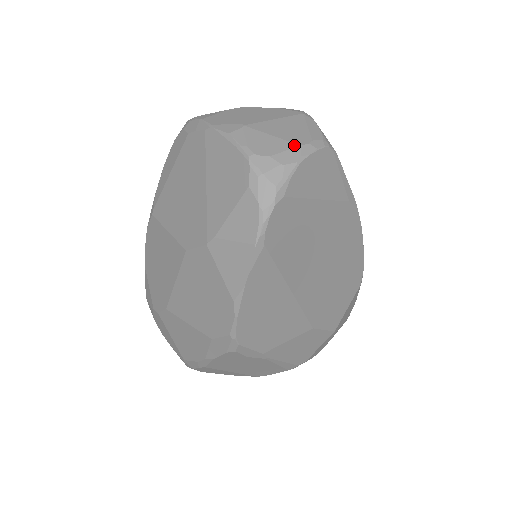
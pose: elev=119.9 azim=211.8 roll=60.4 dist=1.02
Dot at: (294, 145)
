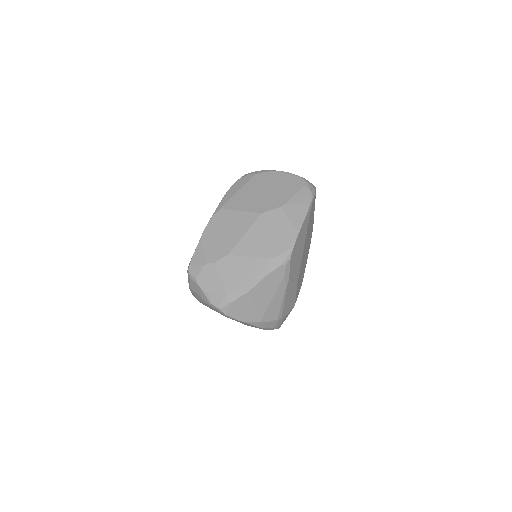
Dot at: occluded
